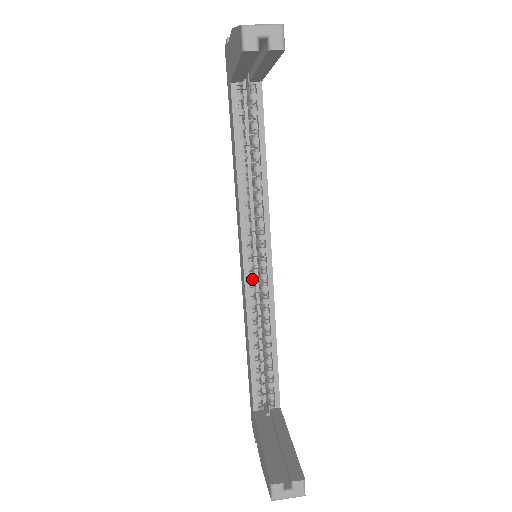
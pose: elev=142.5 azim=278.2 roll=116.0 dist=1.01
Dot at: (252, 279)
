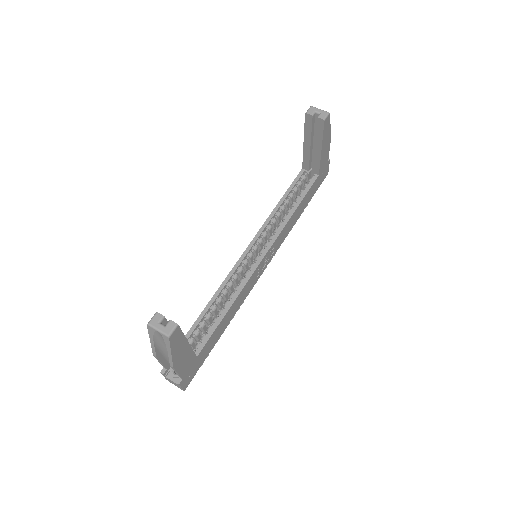
Dot at: (244, 263)
